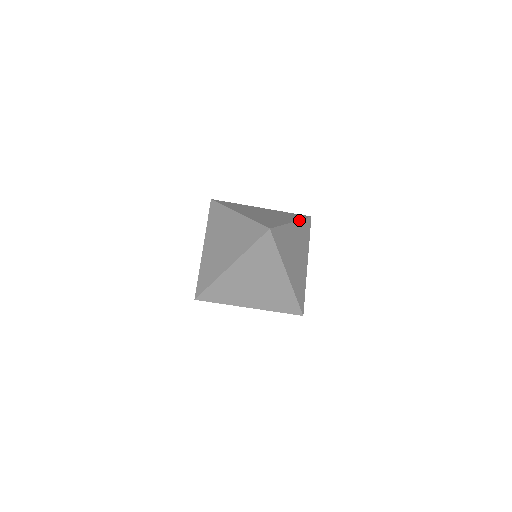
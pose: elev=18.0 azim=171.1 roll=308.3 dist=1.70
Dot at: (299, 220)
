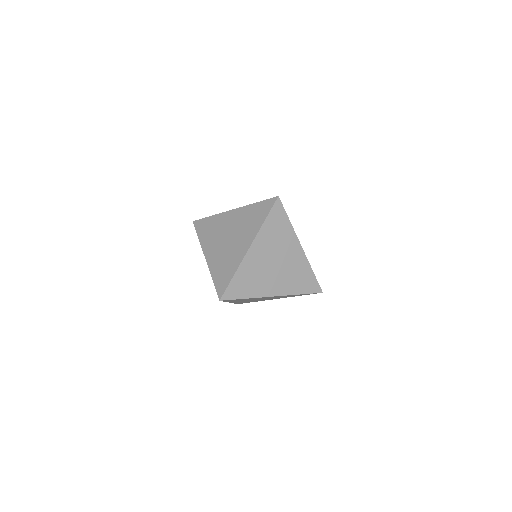
Dot at: occluded
